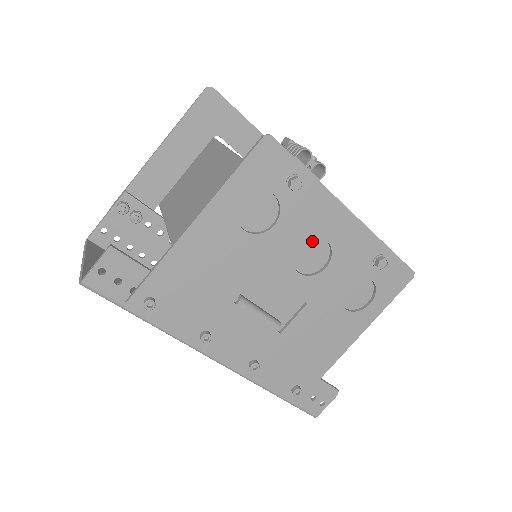
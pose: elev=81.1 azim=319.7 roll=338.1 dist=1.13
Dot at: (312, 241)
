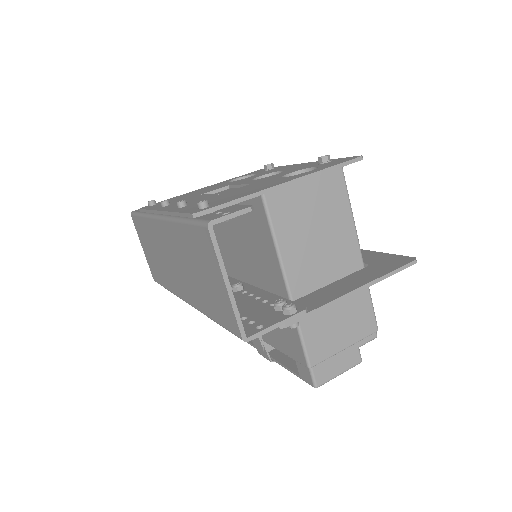
Dot at: occluded
